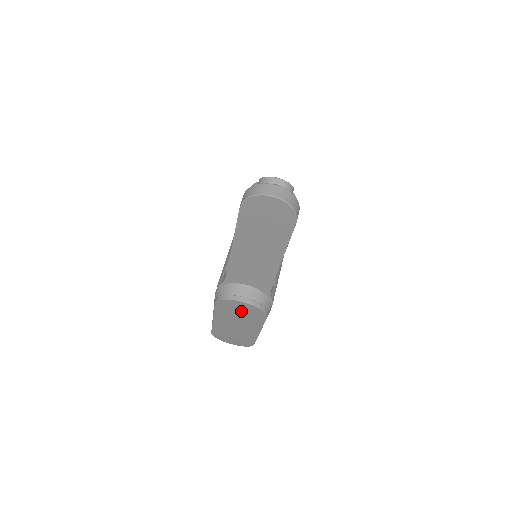
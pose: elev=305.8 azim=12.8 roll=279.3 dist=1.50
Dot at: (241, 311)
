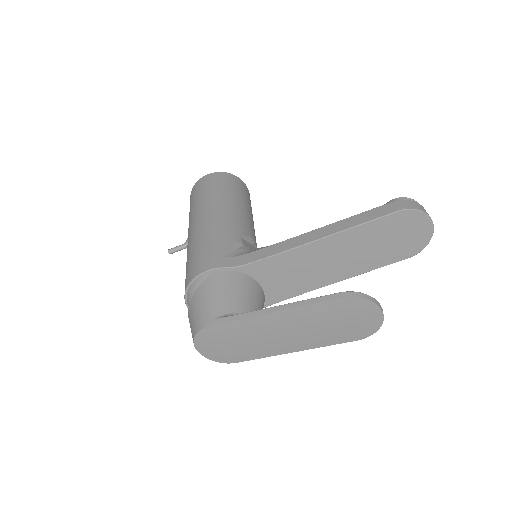
Dot at: (351, 320)
